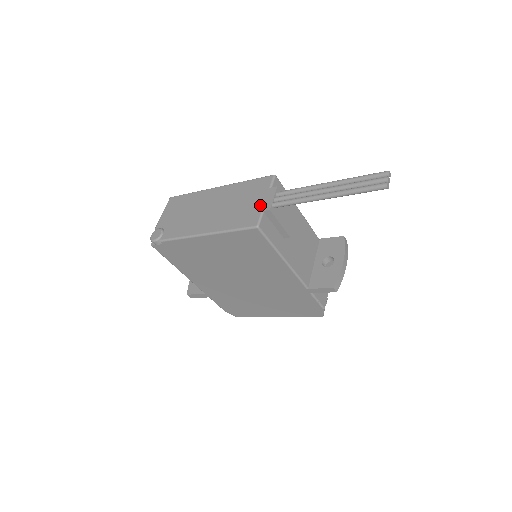
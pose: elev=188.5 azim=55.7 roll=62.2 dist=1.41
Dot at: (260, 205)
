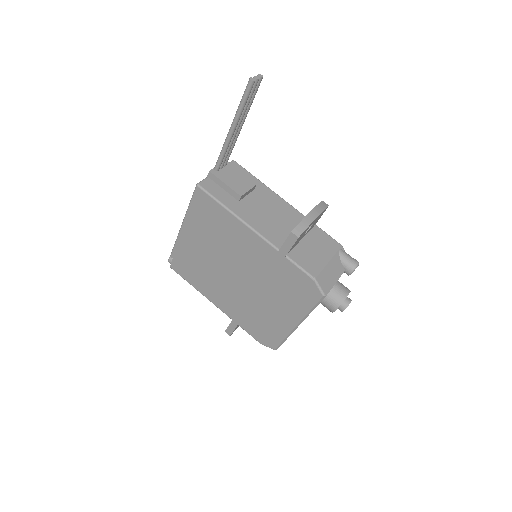
Dot at: occluded
